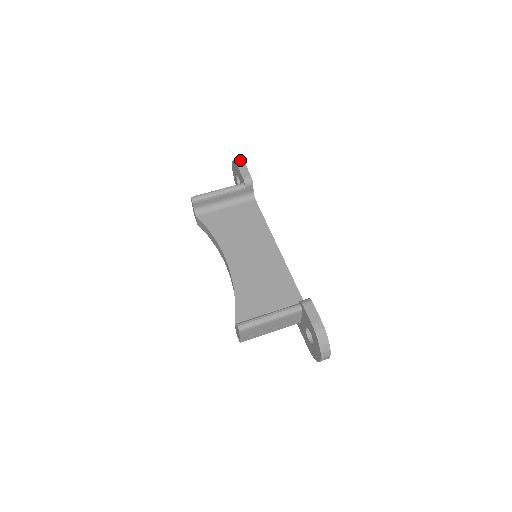
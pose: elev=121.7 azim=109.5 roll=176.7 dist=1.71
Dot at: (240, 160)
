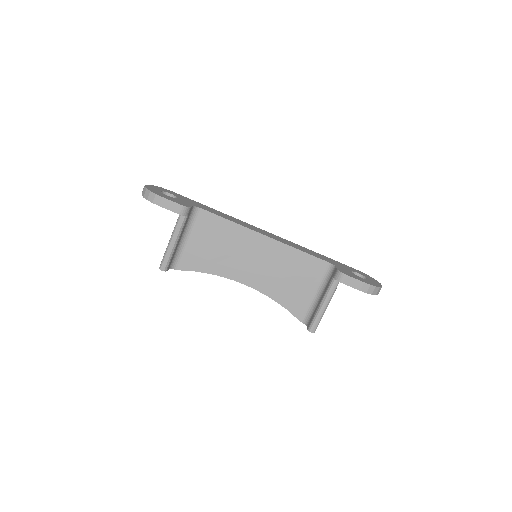
Dot at: (153, 196)
